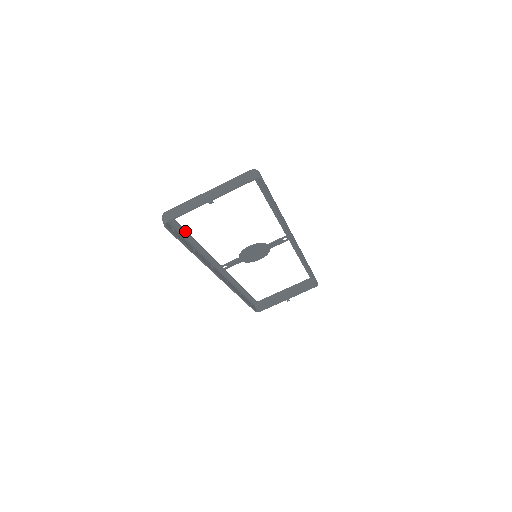
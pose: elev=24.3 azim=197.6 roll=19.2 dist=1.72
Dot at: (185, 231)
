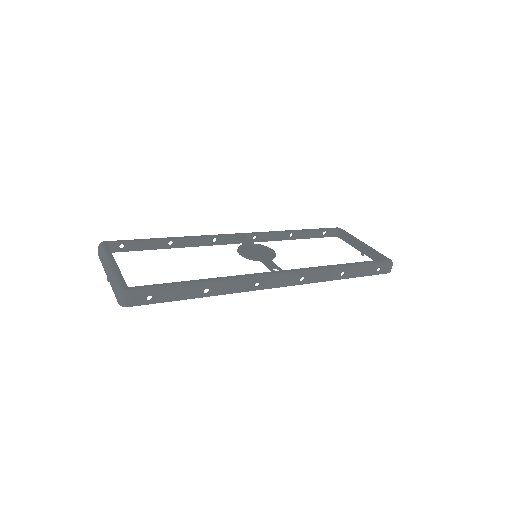
Dot at: (144, 241)
